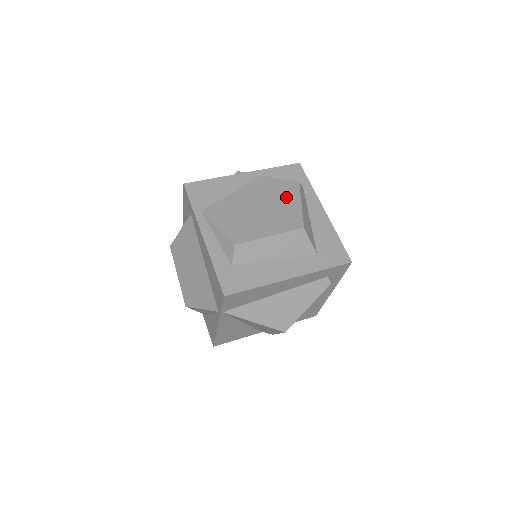
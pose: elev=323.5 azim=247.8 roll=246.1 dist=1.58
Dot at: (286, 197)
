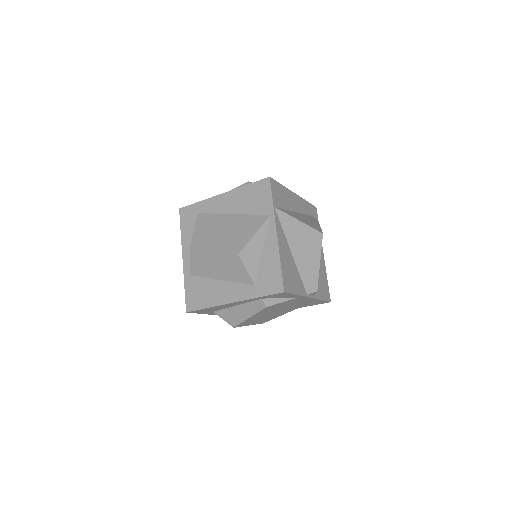
Dot at: occluded
